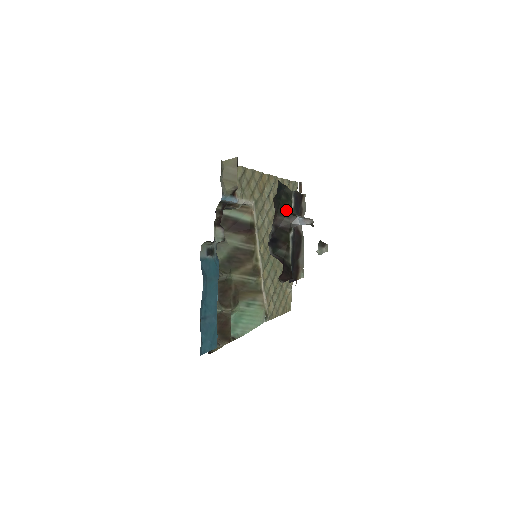
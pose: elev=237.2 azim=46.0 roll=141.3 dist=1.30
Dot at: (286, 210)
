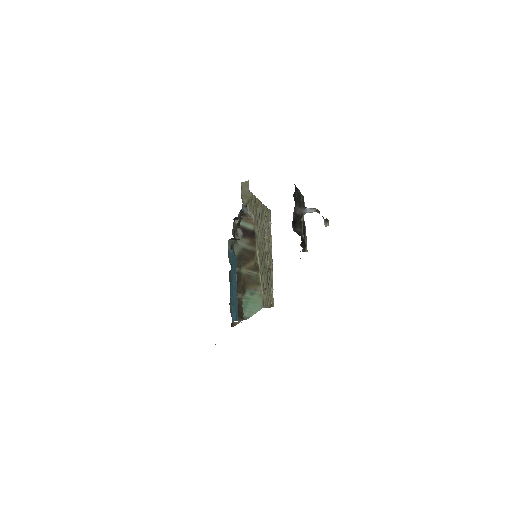
Dot at: (299, 203)
